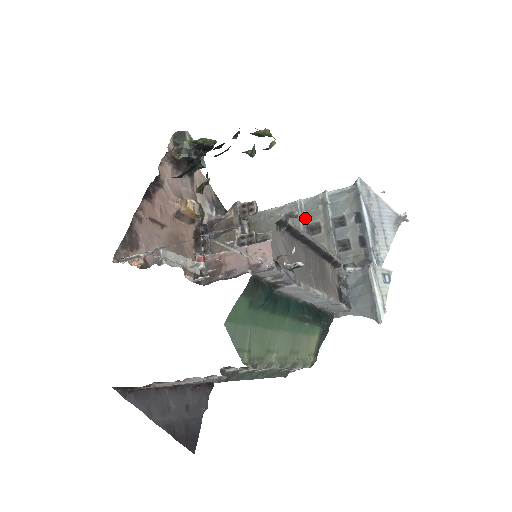
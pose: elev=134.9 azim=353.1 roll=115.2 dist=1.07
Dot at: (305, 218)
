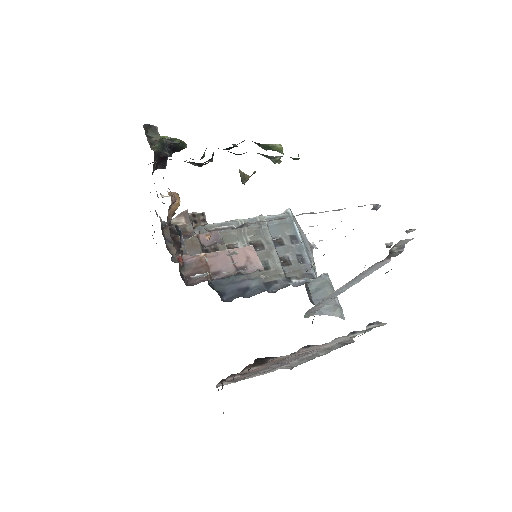
Dot at: (248, 235)
